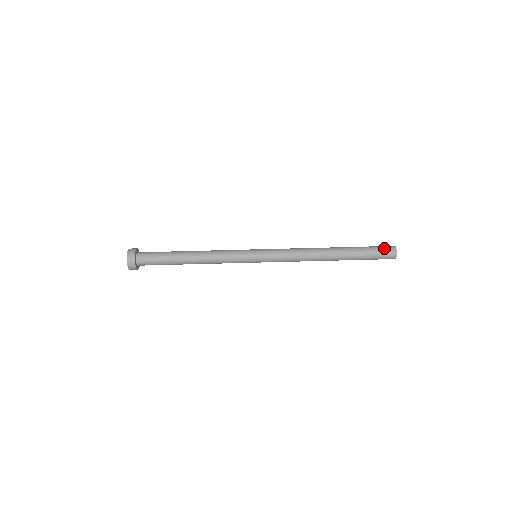
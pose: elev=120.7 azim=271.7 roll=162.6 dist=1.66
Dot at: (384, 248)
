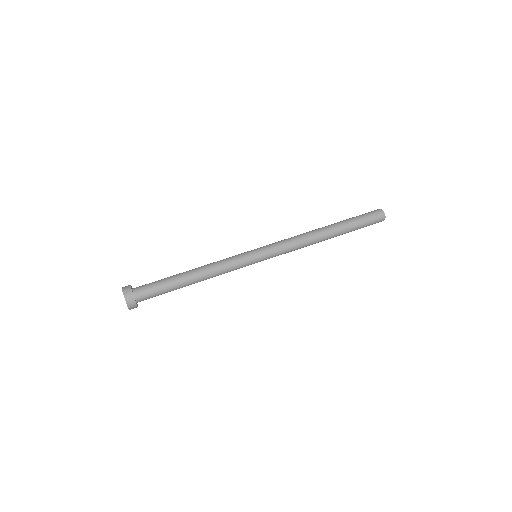
Dot at: (373, 214)
